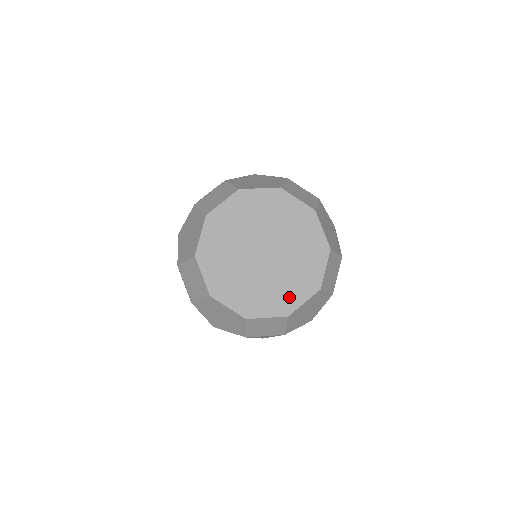
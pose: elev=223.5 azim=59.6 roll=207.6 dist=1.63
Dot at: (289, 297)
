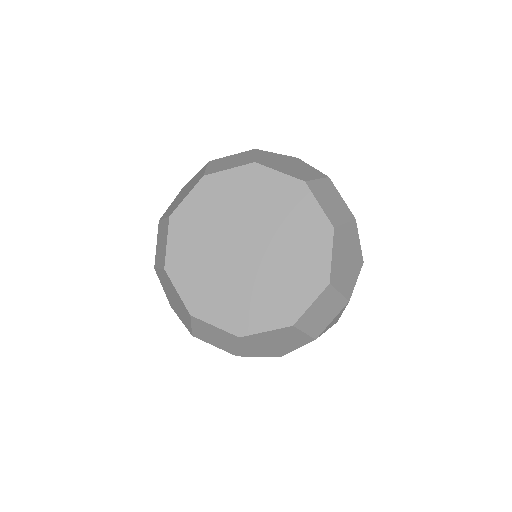
Dot at: (312, 265)
